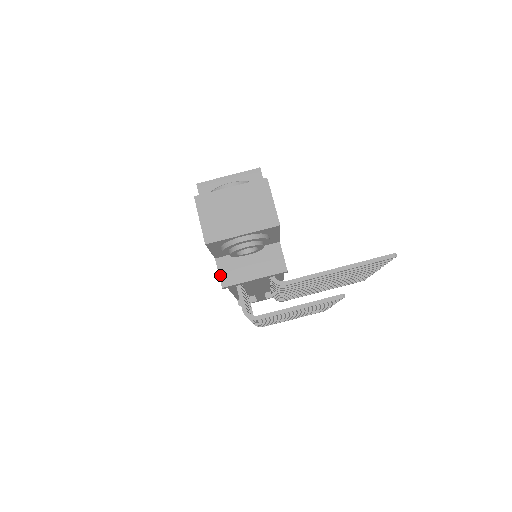
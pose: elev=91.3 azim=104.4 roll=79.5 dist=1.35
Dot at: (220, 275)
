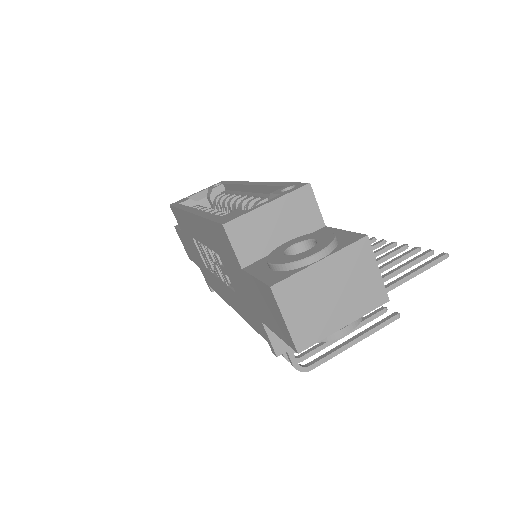
Dot at: (272, 342)
